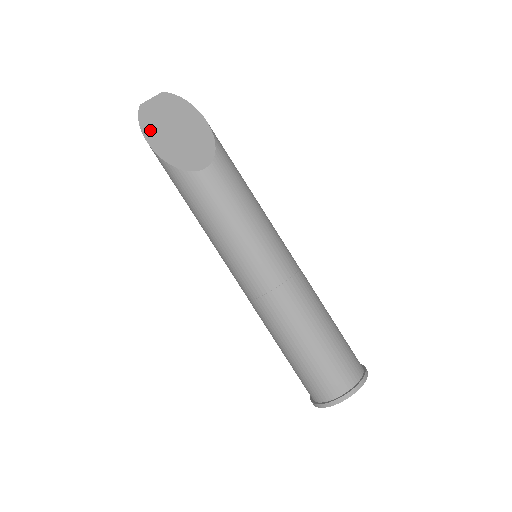
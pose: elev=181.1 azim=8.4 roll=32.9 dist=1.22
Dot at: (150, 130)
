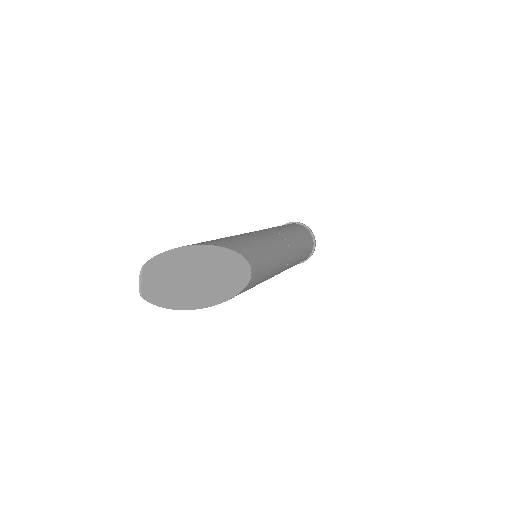
Dot at: (181, 301)
